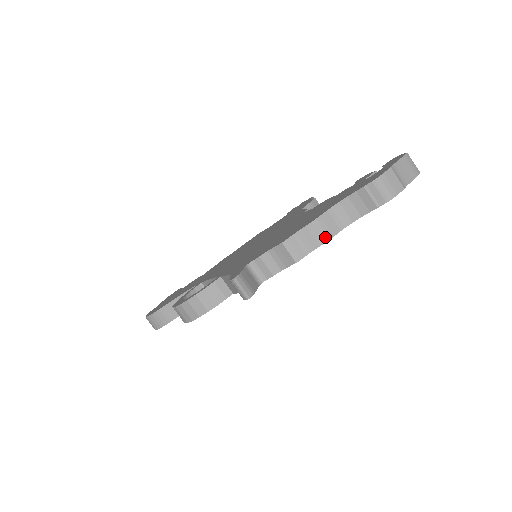
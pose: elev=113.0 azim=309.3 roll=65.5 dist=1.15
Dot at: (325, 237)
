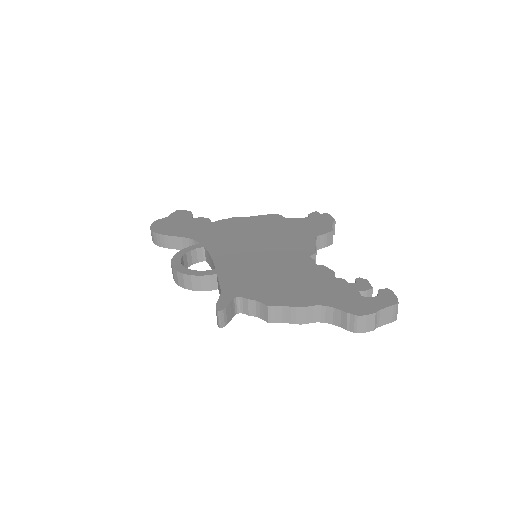
Dot at: (299, 321)
